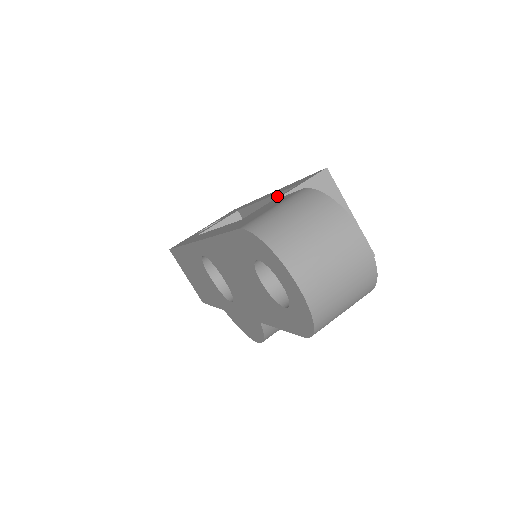
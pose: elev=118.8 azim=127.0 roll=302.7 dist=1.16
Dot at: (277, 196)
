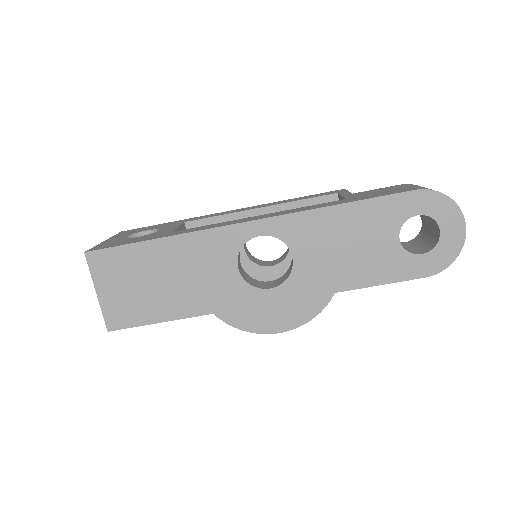
Dot at: (293, 203)
